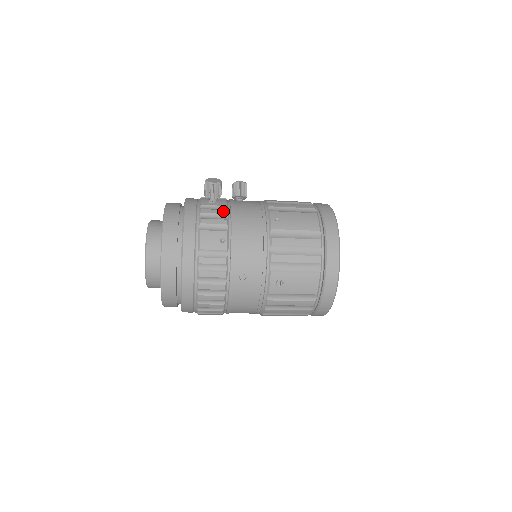
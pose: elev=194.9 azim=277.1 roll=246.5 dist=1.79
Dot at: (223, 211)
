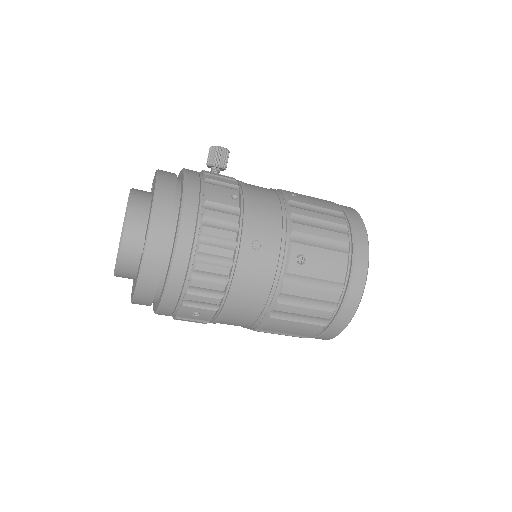
Dot at: occluded
